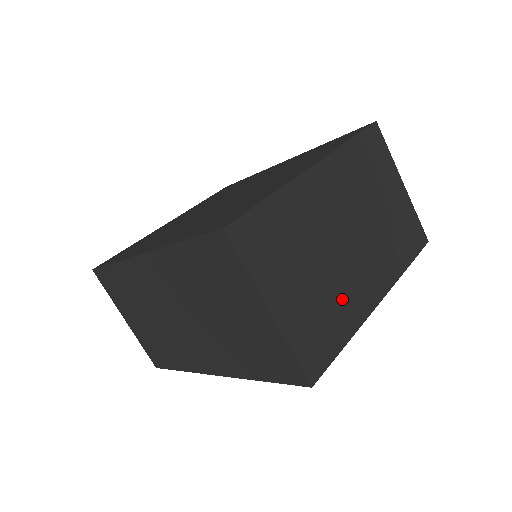
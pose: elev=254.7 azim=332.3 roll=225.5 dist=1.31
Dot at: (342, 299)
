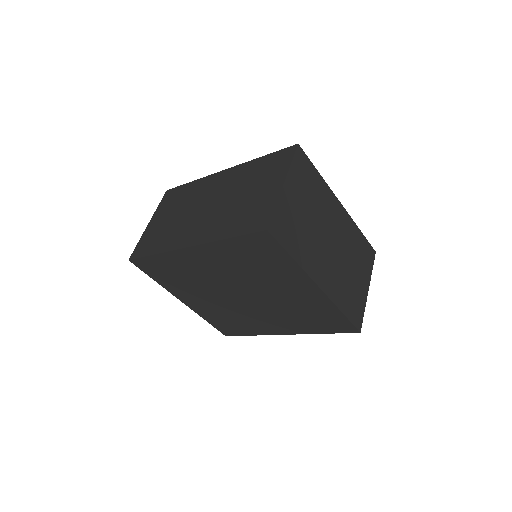
Dot at: (308, 246)
